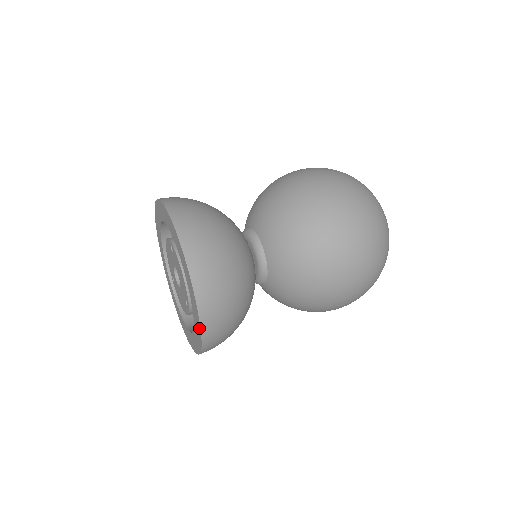
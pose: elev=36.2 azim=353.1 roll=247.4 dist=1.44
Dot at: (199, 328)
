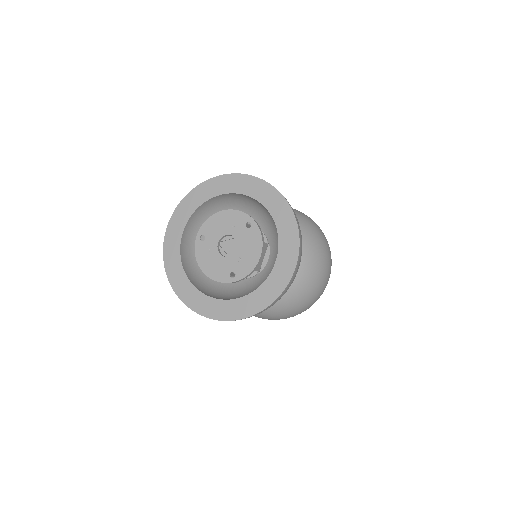
Dot at: (259, 308)
